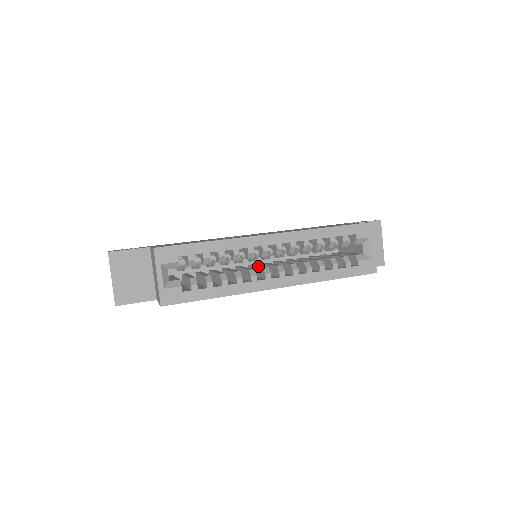
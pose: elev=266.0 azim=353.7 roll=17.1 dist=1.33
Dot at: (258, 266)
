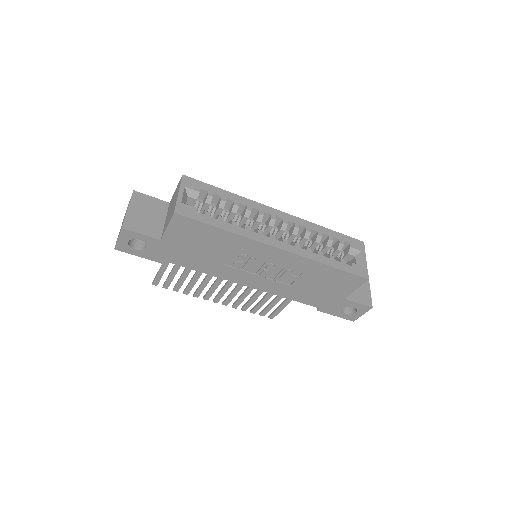
Dot at: occluded
